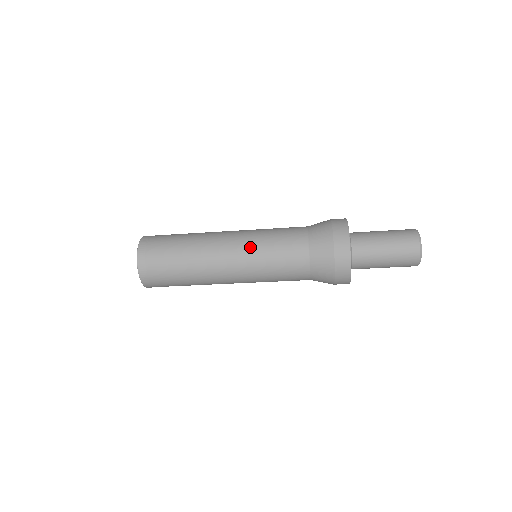
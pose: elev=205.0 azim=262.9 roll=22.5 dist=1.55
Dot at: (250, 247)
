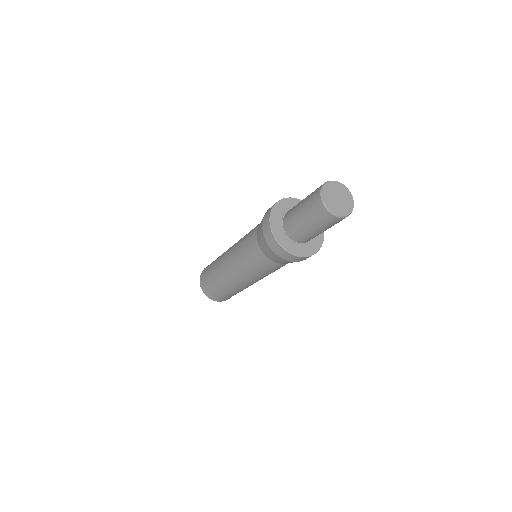
Dot at: (241, 270)
